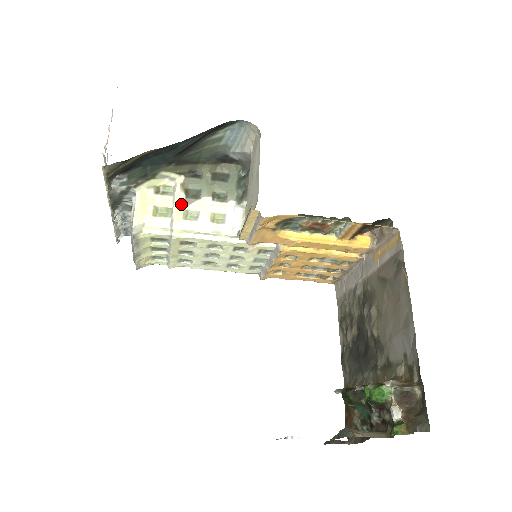
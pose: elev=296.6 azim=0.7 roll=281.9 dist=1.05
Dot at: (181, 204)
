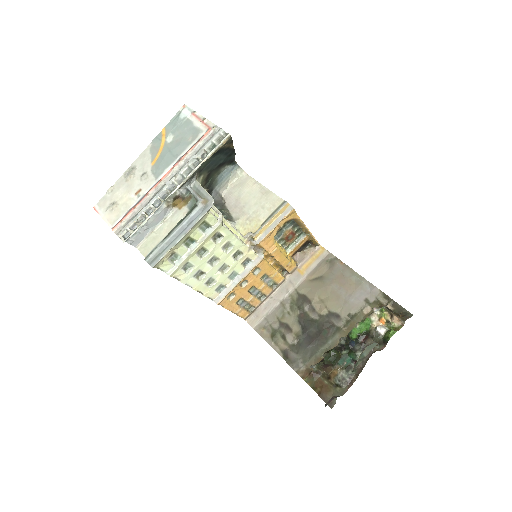
Dot at: occluded
